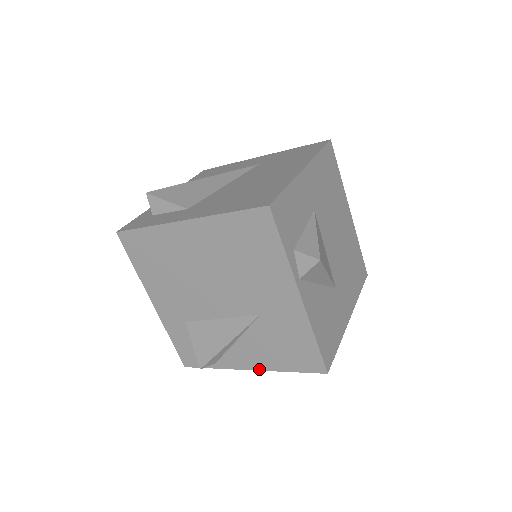
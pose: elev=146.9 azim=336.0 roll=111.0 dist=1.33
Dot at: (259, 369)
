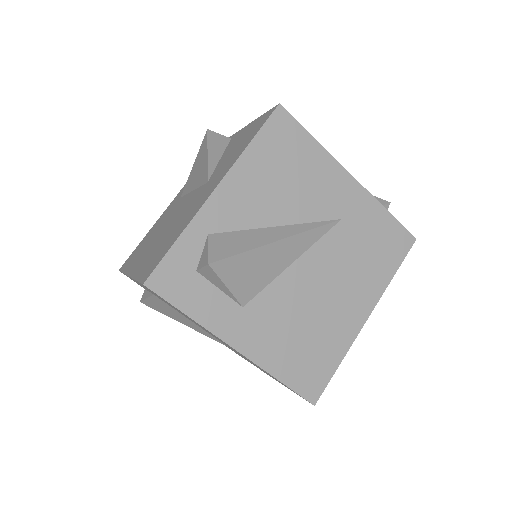
Dot at: occluded
